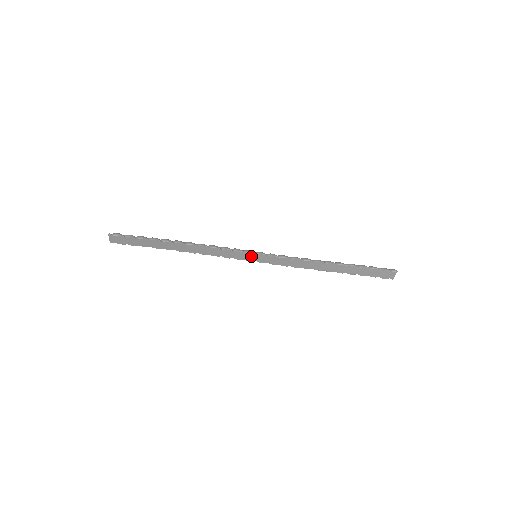
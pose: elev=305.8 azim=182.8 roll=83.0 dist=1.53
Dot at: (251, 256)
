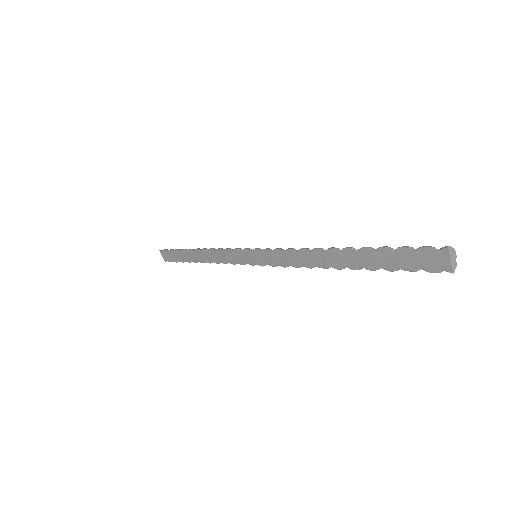
Dot at: (249, 255)
